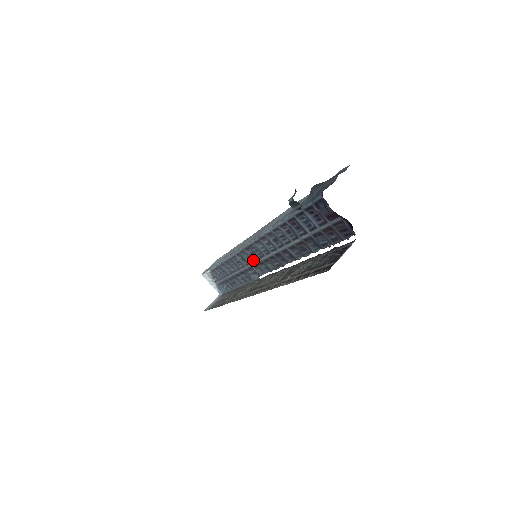
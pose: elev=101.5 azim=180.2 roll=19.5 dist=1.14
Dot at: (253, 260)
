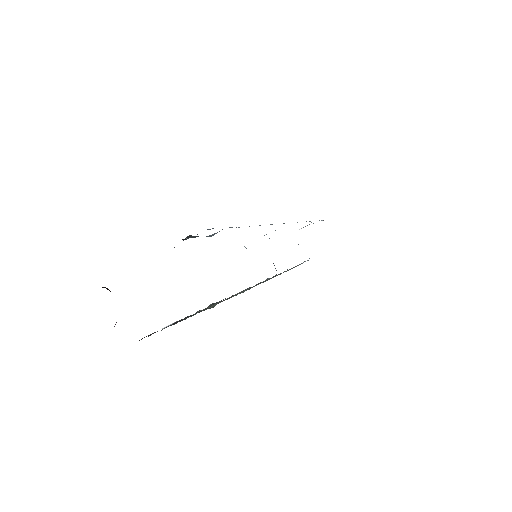
Dot at: occluded
